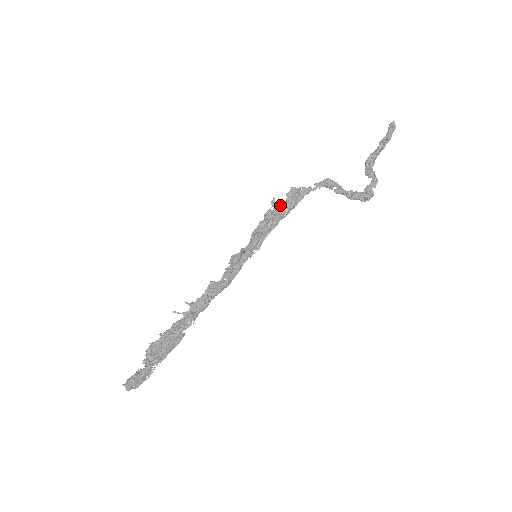
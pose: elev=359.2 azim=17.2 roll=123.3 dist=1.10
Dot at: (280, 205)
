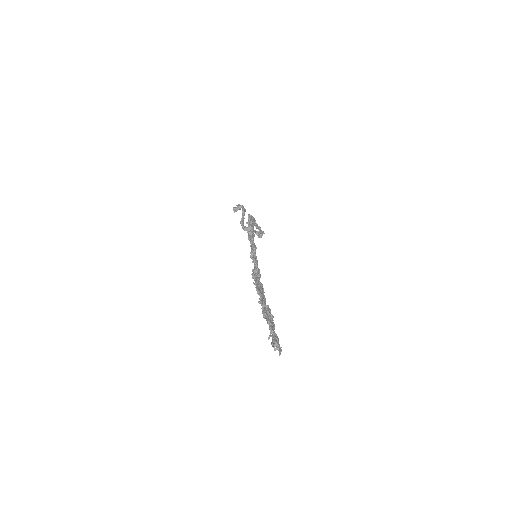
Dot at: (251, 221)
